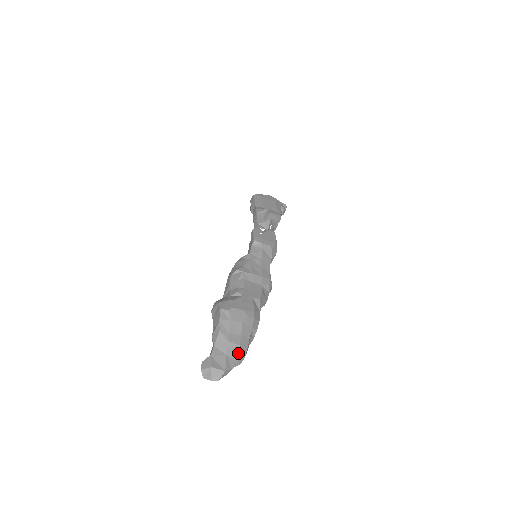
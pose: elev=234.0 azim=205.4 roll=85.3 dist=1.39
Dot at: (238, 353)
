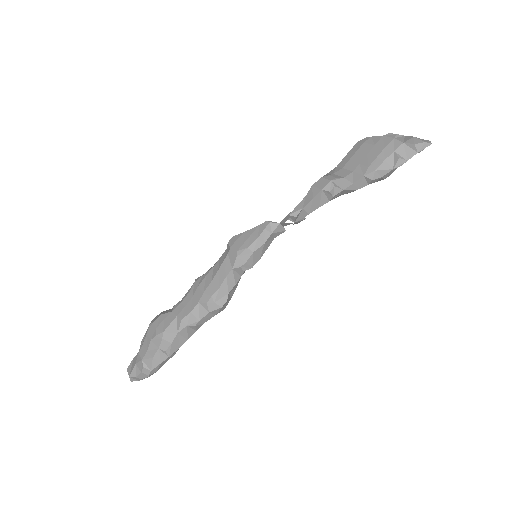
Dot at: (141, 366)
